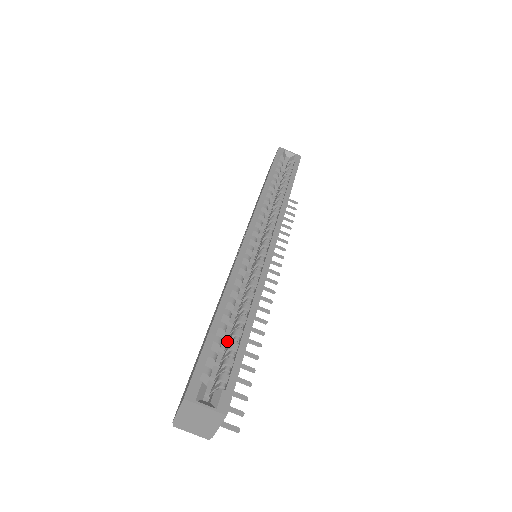
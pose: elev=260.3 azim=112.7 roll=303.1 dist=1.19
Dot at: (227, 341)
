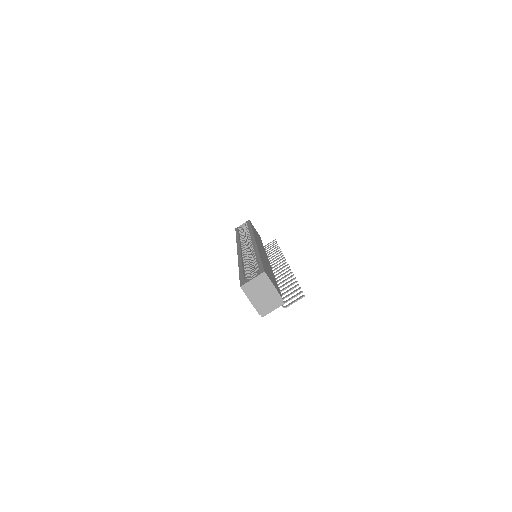
Dot at: occluded
